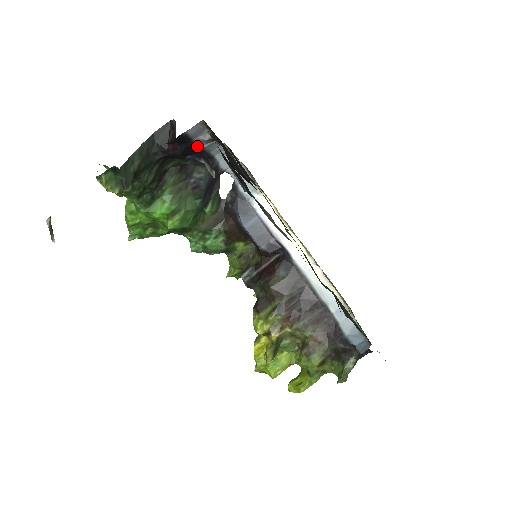
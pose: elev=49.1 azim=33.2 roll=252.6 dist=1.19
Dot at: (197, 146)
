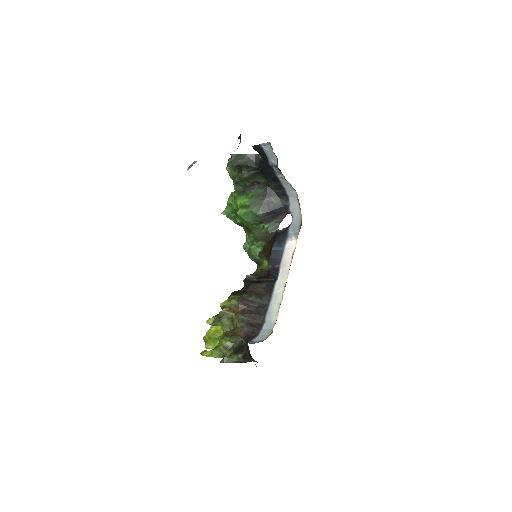
Dot at: (274, 171)
